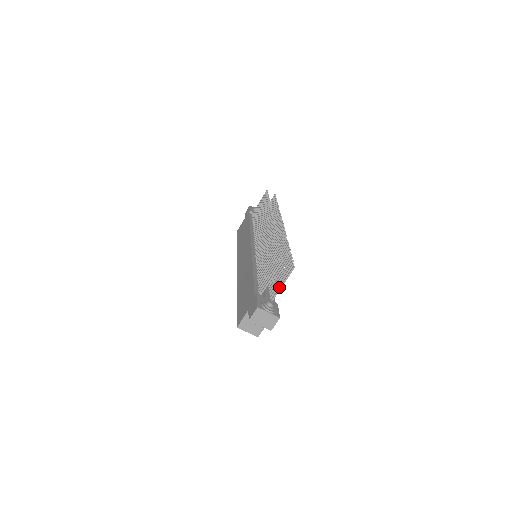
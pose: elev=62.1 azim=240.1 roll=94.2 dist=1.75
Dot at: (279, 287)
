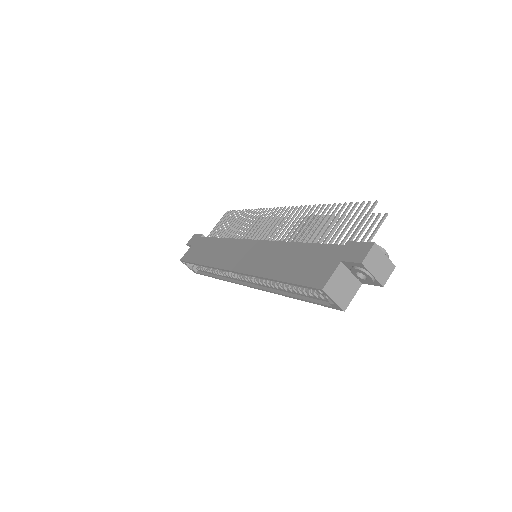
Dot at: (368, 240)
